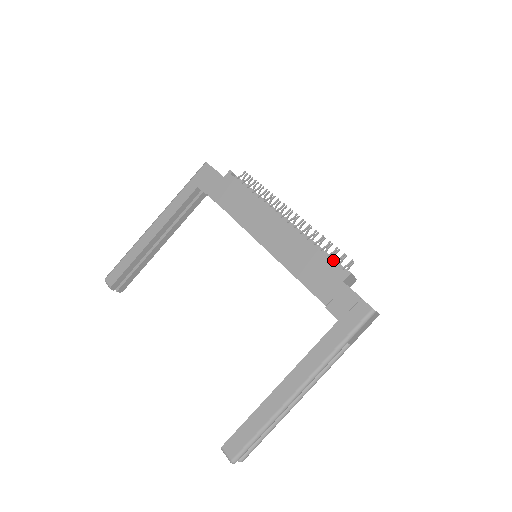
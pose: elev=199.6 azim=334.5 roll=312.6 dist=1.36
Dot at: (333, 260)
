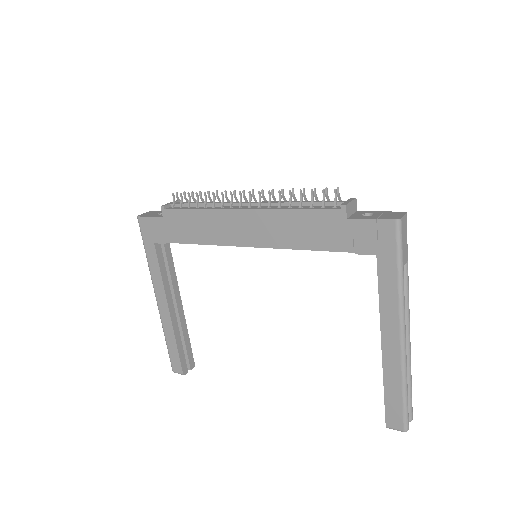
Dot at: (319, 204)
